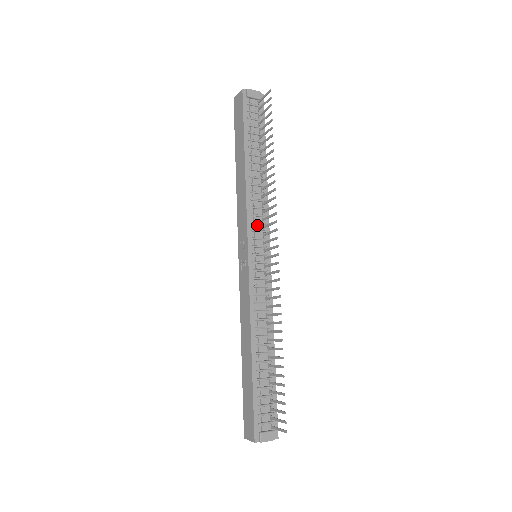
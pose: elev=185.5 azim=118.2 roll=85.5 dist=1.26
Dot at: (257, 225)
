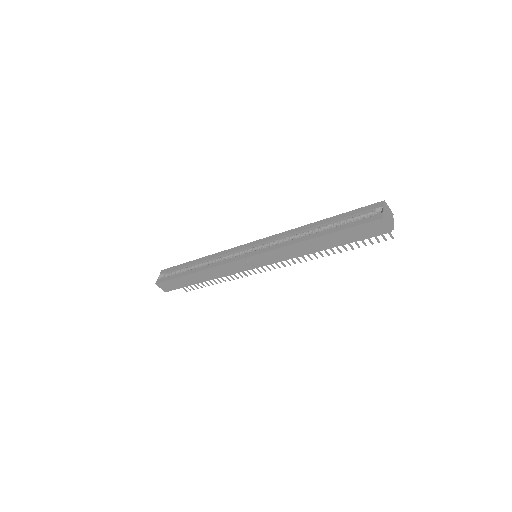
Dot at: occluded
